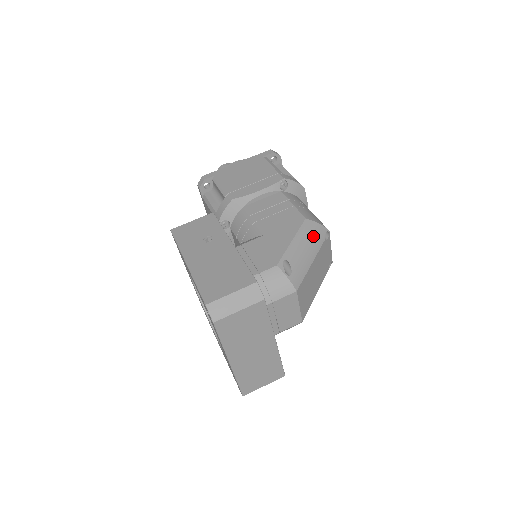
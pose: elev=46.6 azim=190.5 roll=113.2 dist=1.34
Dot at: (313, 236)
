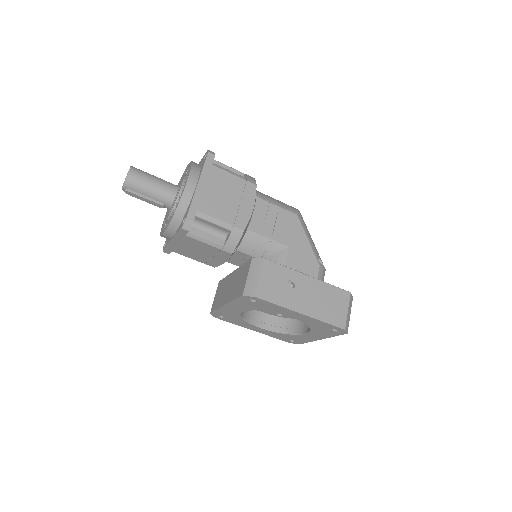
Dot at: (305, 224)
